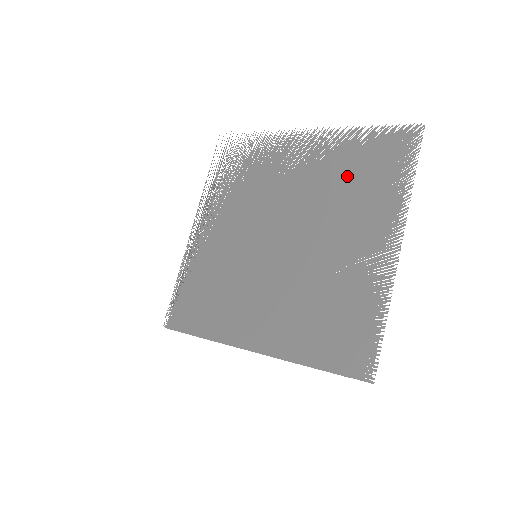
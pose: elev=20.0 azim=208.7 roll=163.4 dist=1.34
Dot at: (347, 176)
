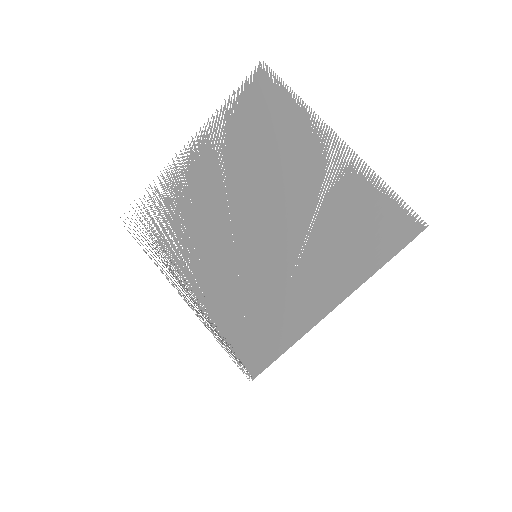
Dot at: (252, 141)
